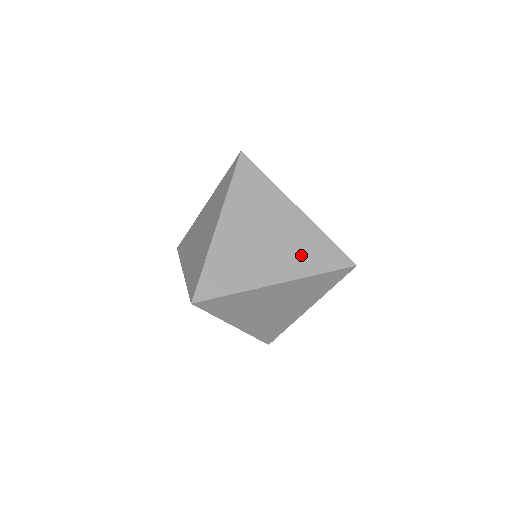
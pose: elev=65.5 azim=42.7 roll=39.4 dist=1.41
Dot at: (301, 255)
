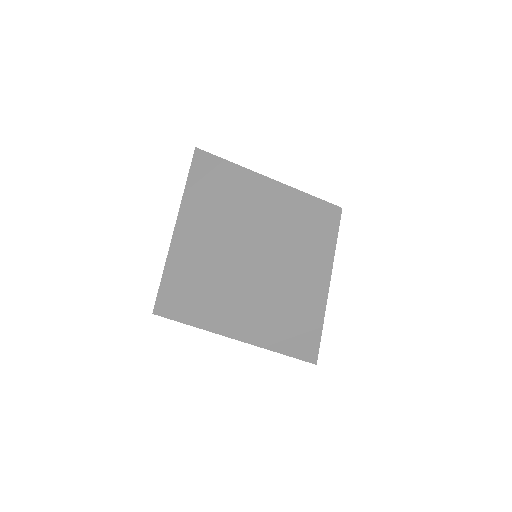
Dot at: (285, 333)
